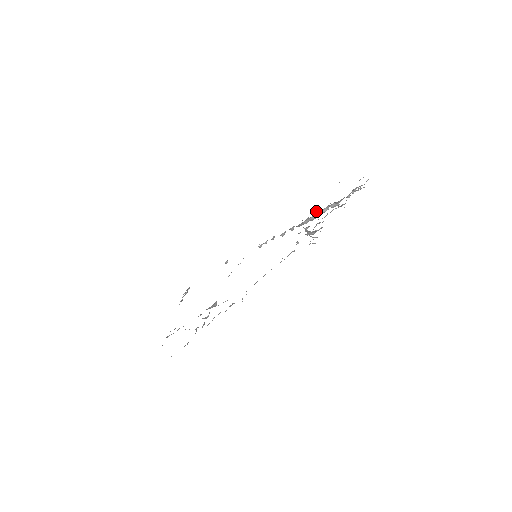
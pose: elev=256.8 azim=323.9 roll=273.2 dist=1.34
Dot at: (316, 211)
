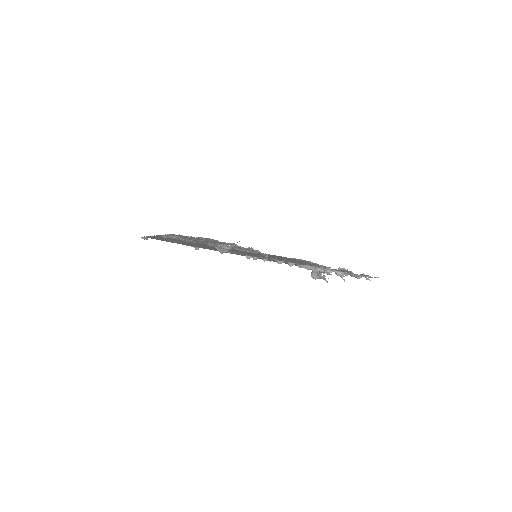
Dot at: occluded
